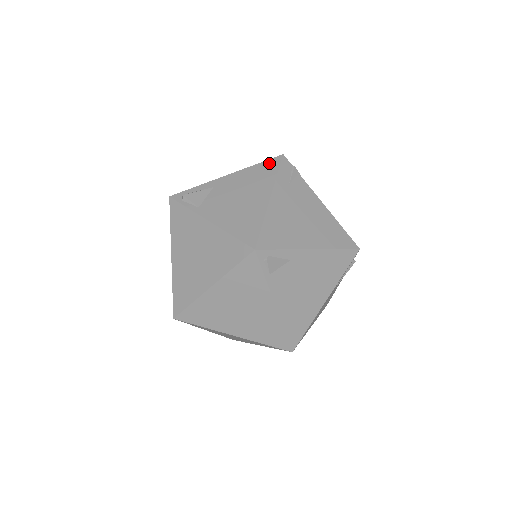
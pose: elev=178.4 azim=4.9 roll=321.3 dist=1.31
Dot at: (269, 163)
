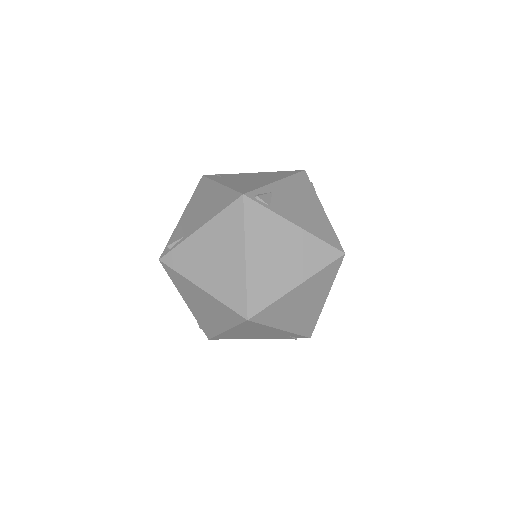
Dot at: (200, 185)
